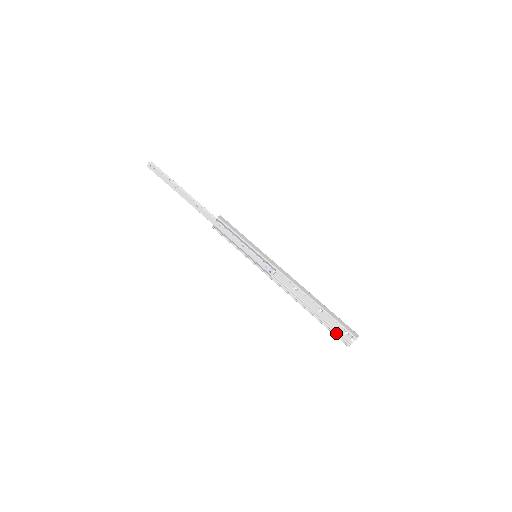
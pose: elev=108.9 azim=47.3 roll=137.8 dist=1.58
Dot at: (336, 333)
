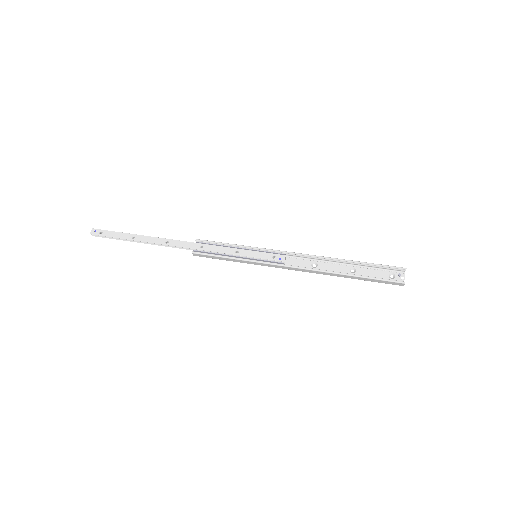
Dot at: (383, 280)
